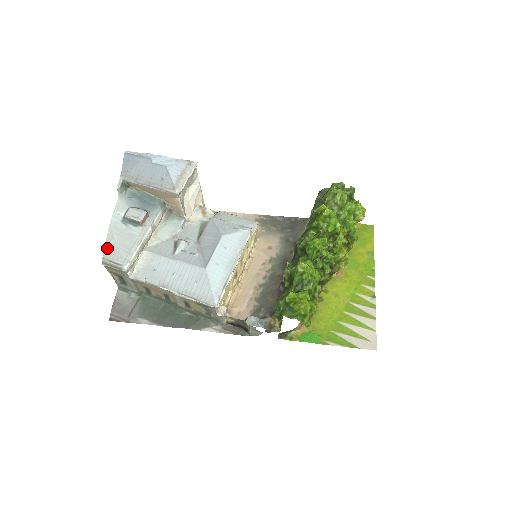
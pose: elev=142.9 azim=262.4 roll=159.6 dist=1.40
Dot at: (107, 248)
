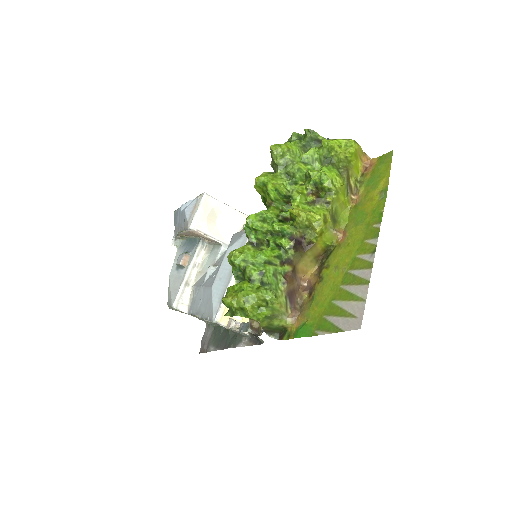
Dot at: (168, 294)
